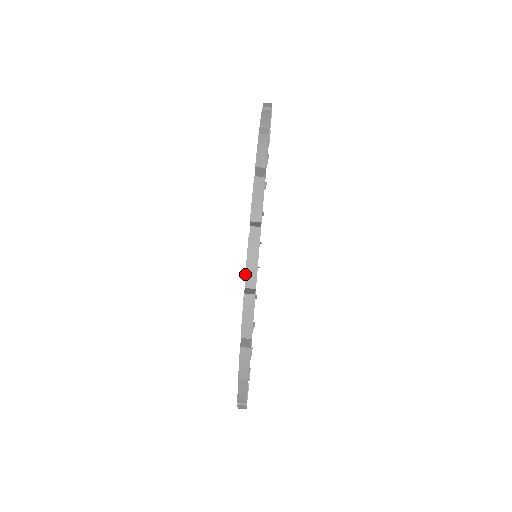
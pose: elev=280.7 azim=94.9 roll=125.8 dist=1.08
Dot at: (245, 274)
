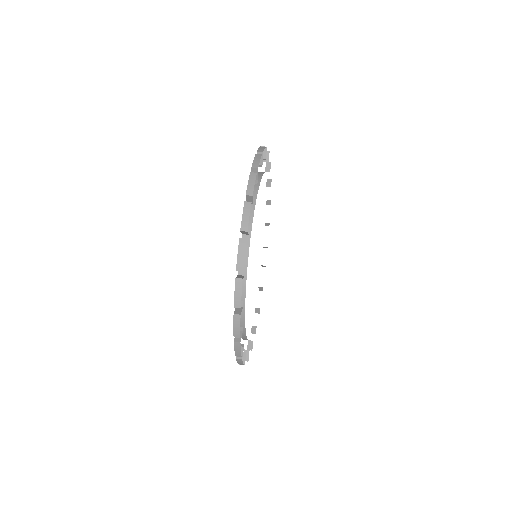
Dot at: (246, 191)
